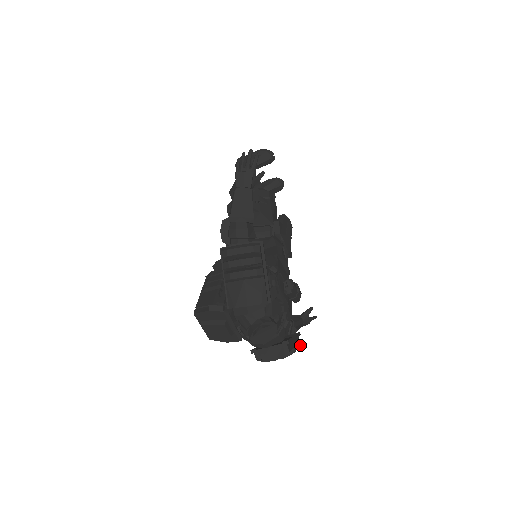
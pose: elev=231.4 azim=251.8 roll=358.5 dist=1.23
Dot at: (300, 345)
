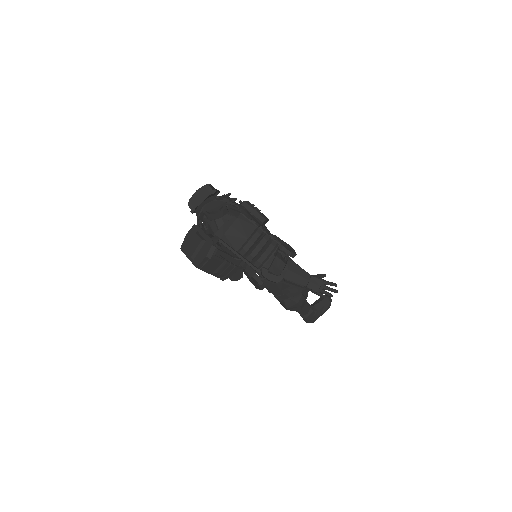
Dot at: (275, 242)
